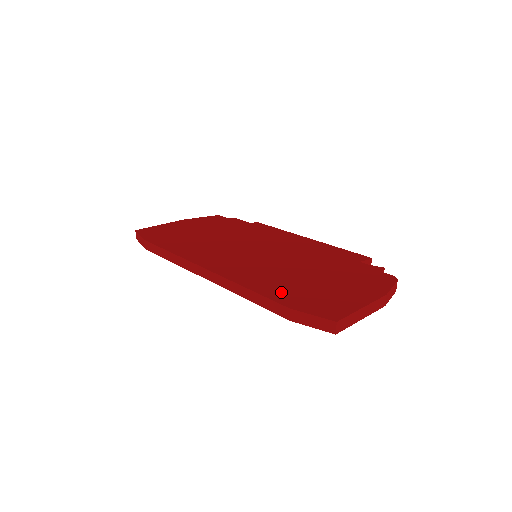
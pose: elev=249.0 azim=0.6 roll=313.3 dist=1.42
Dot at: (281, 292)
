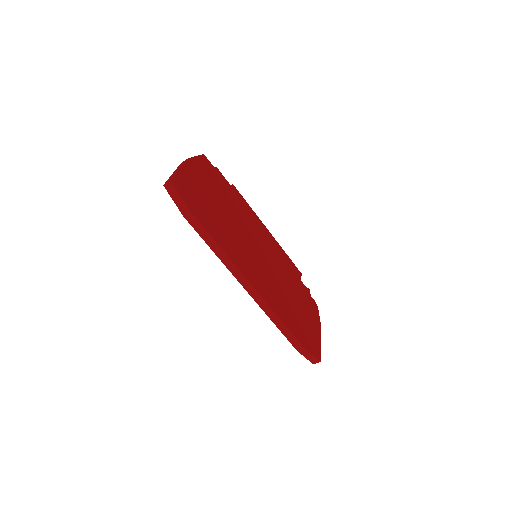
Dot at: (295, 326)
